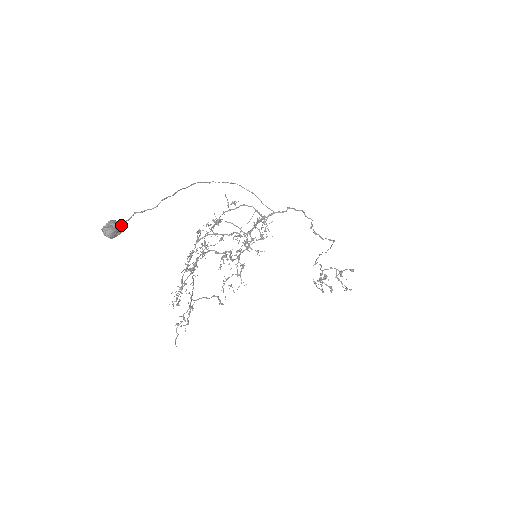
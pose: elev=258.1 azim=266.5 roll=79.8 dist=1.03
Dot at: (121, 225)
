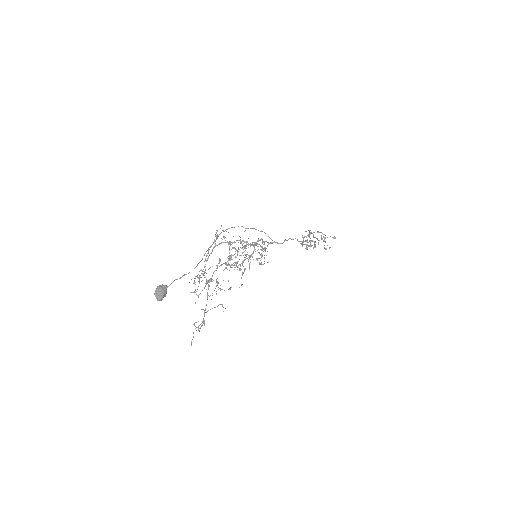
Dot at: (166, 290)
